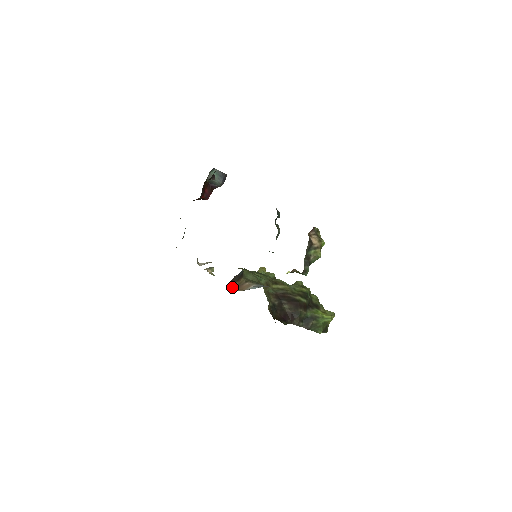
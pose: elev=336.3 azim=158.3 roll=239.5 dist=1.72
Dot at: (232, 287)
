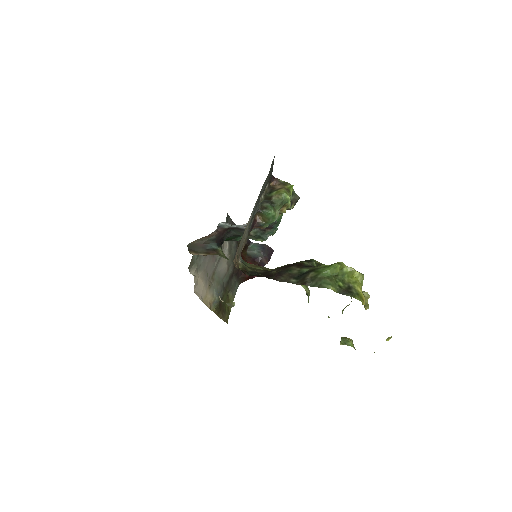
Dot at: (194, 254)
